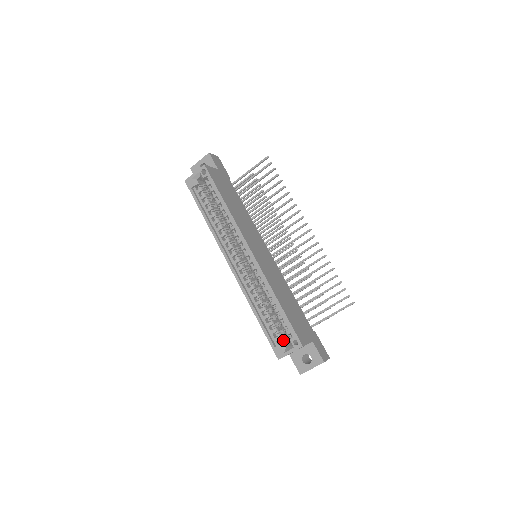
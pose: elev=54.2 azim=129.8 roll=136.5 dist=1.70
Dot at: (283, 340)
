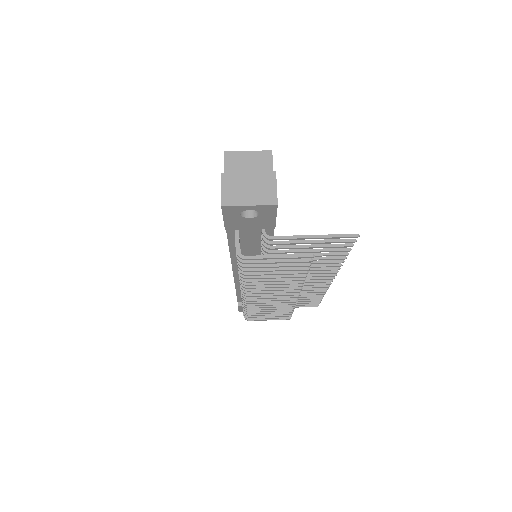
Dot at: occluded
